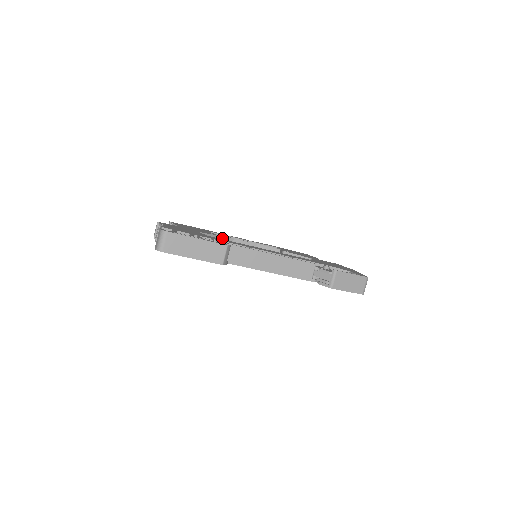
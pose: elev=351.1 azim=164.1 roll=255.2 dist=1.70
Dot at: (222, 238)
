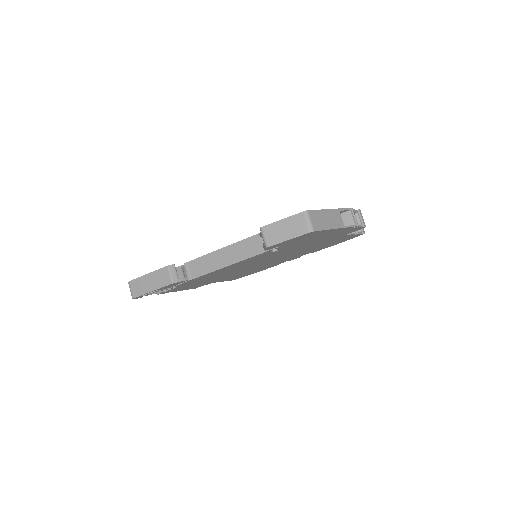
Dot at: occluded
